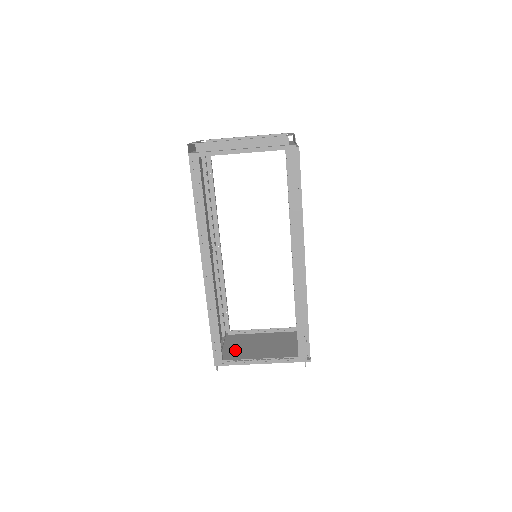
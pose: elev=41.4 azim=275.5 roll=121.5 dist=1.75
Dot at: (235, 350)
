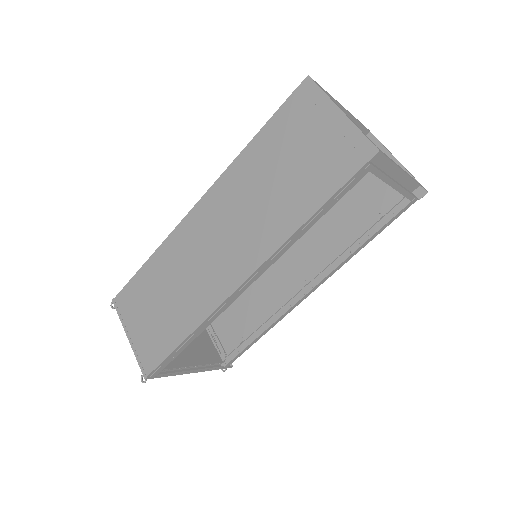
Dot at: occluded
